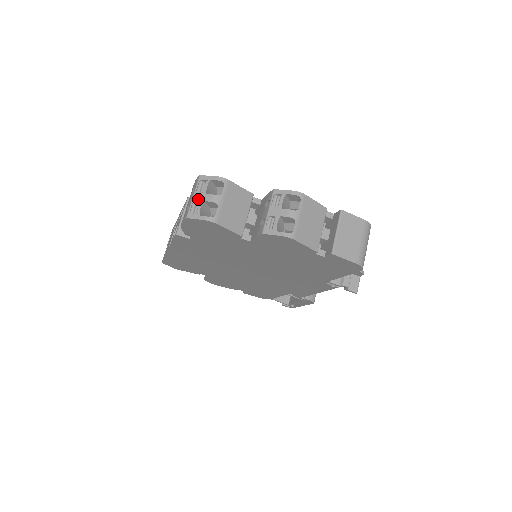
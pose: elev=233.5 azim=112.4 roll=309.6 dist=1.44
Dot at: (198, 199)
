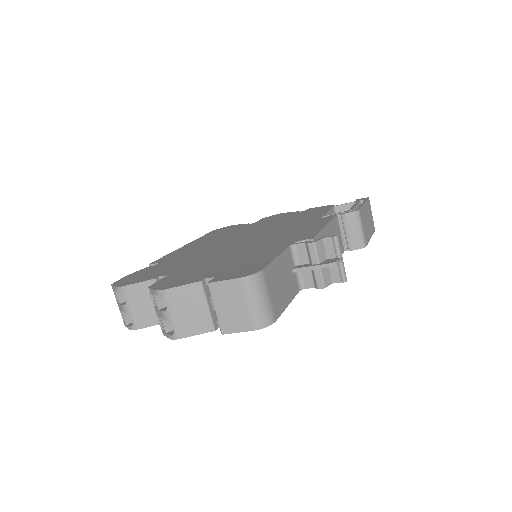
Dot at: (120, 309)
